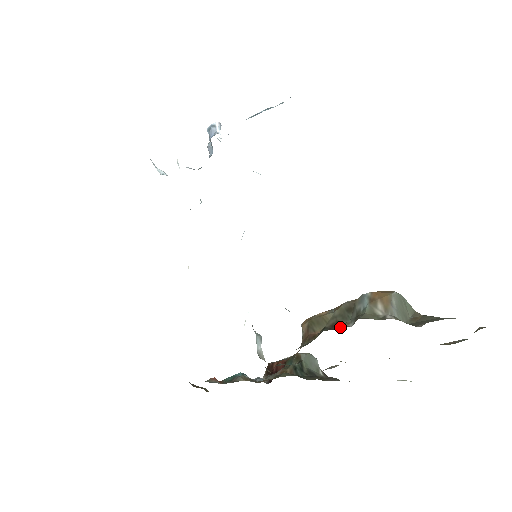
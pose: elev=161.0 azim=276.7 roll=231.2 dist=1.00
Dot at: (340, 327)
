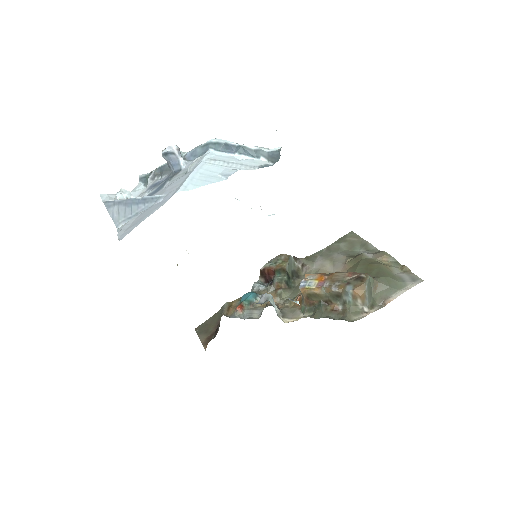
Dot at: (336, 316)
